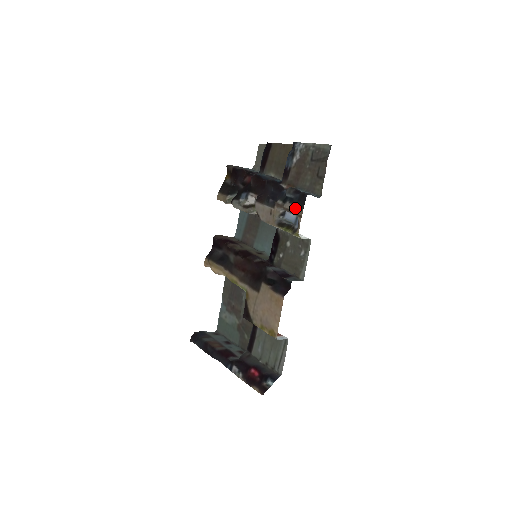
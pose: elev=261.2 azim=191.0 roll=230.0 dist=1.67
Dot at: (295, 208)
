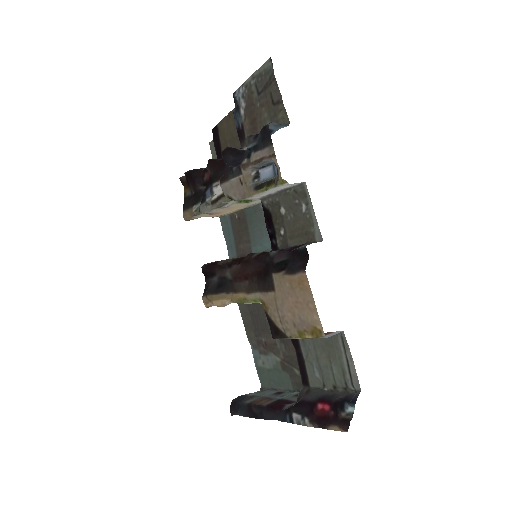
Dot at: (263, 152)
